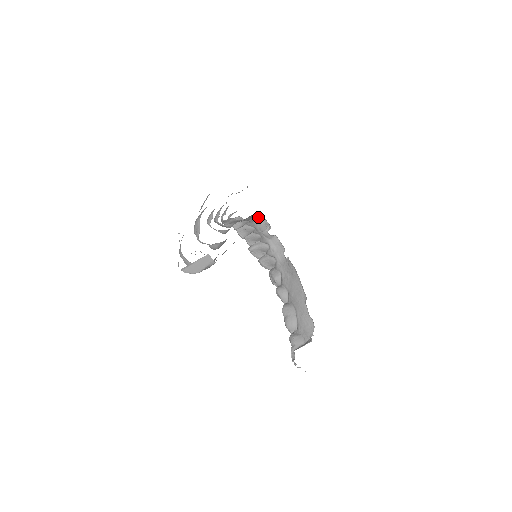
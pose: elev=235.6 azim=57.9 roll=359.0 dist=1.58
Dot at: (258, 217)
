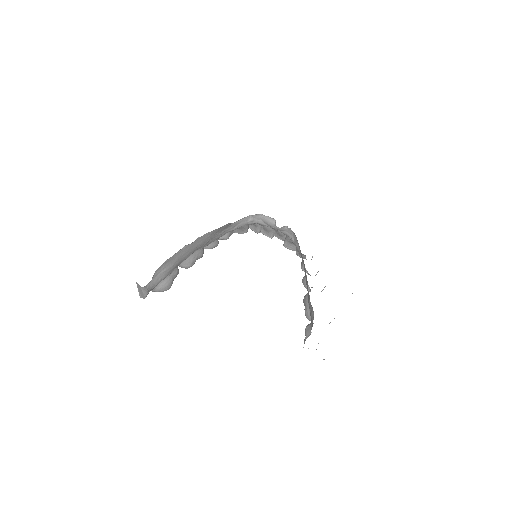
Dot at: (258, 217)
